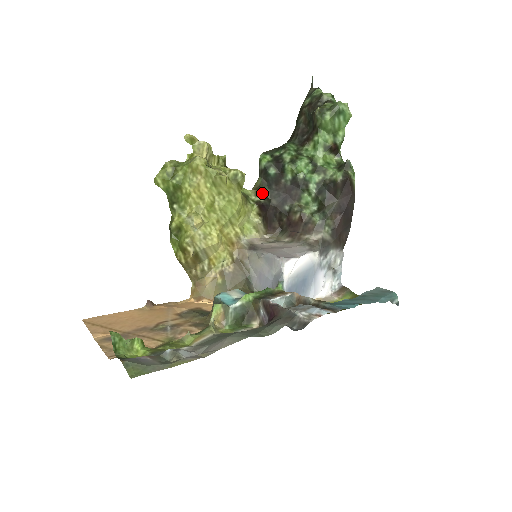
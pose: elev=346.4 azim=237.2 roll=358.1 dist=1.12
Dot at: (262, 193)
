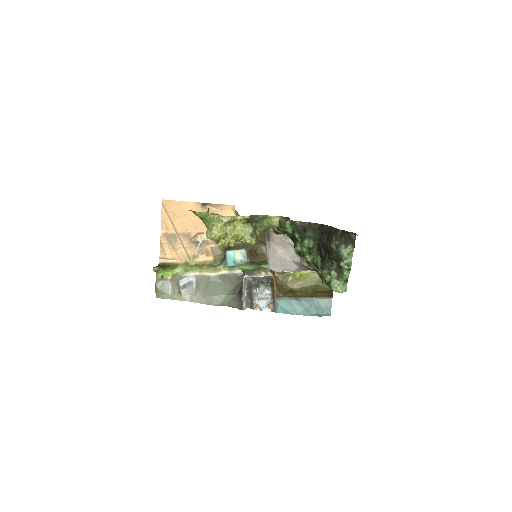
Dot at: (283, 230)
